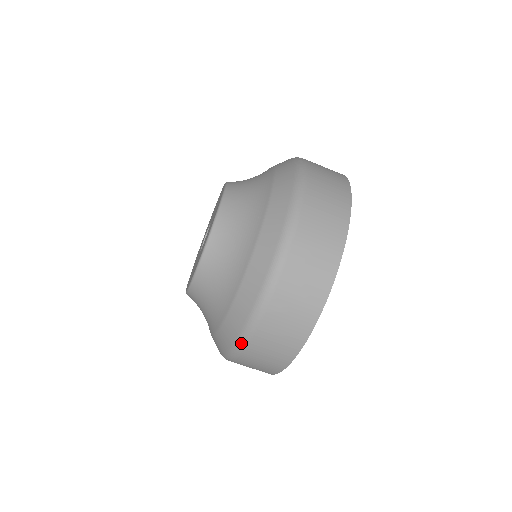
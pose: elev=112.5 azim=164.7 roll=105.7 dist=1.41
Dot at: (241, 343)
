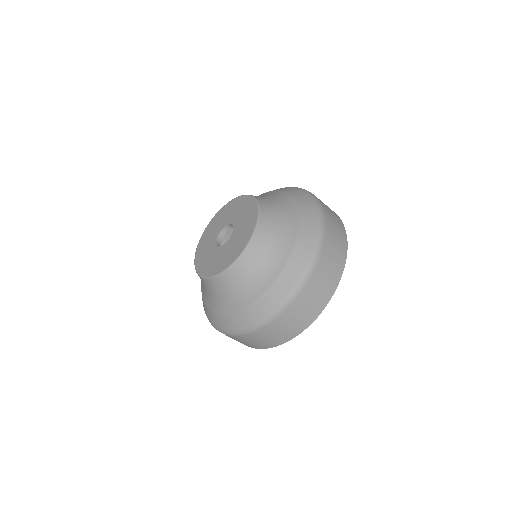
Dot at: (254, 328)
